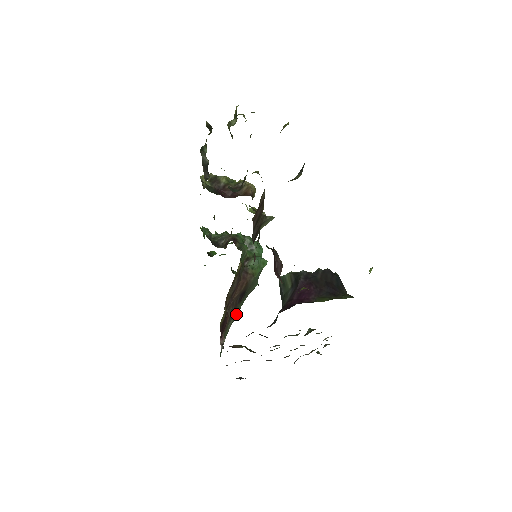
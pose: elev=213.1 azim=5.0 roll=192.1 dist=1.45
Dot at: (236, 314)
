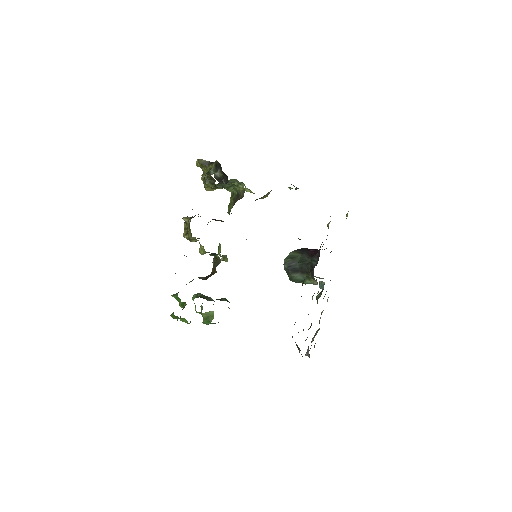
Dot at: occluded
